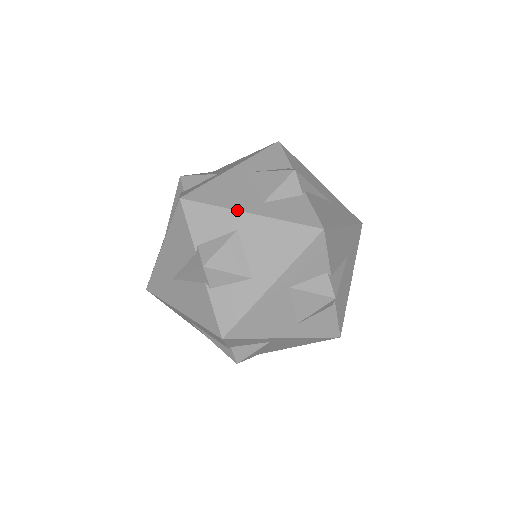
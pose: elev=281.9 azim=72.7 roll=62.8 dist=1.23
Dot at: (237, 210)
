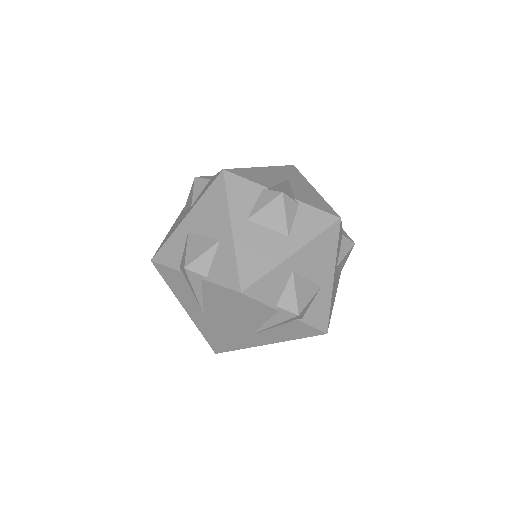
Dot at: (179, 225)
